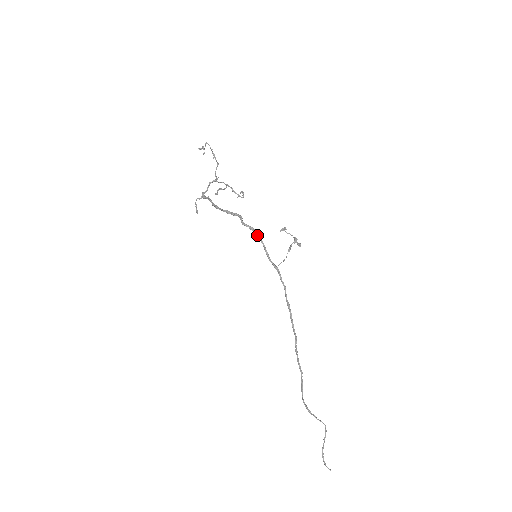
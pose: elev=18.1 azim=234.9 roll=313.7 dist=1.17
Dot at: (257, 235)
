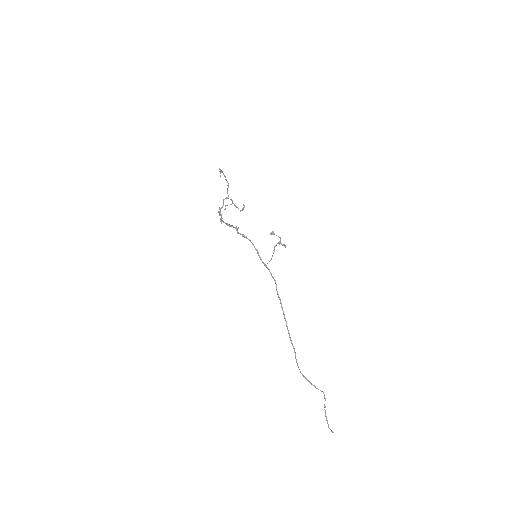
Dot at: (249, 240)
